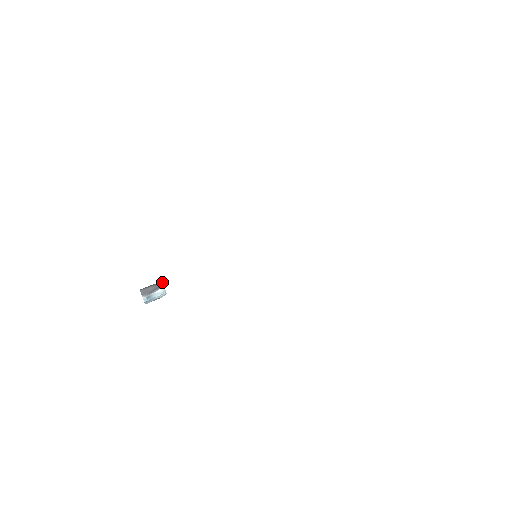
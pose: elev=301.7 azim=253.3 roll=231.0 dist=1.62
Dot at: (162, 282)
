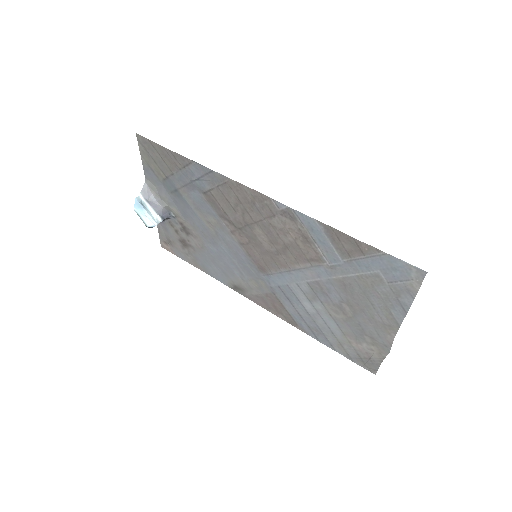
Dot at: (165, 214)
